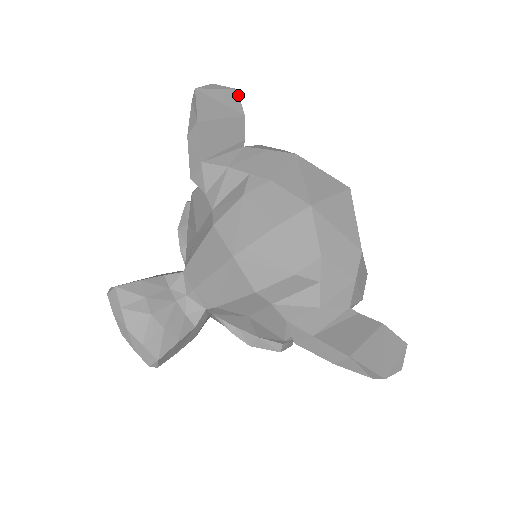
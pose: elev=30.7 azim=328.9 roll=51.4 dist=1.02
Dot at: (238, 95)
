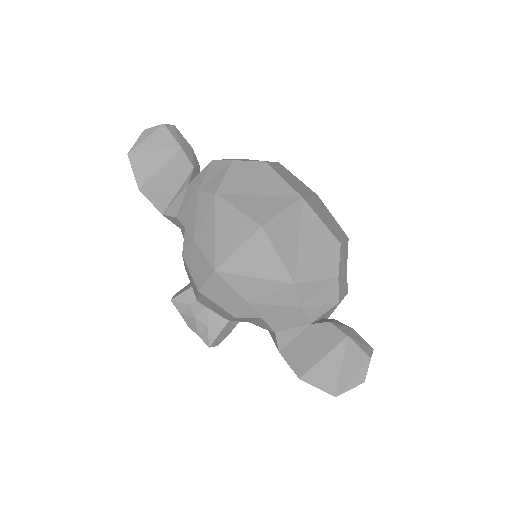
Dot at: (167, 129)
